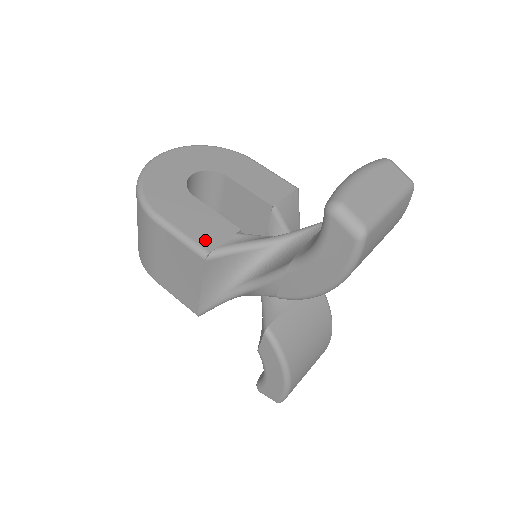
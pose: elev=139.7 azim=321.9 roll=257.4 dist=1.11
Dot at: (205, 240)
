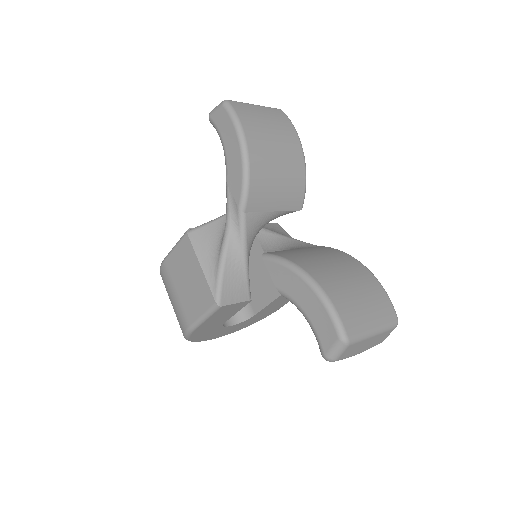
Dot at: occluded
